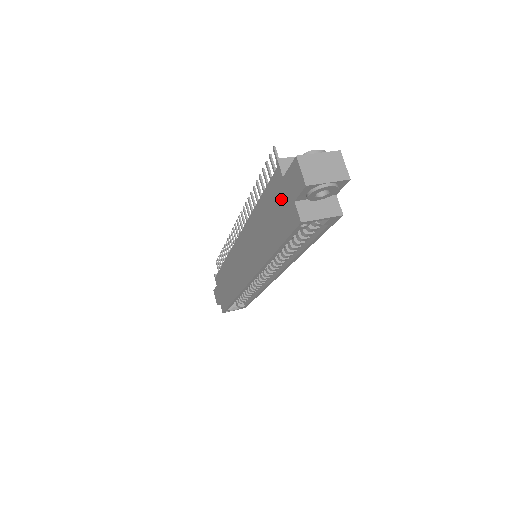
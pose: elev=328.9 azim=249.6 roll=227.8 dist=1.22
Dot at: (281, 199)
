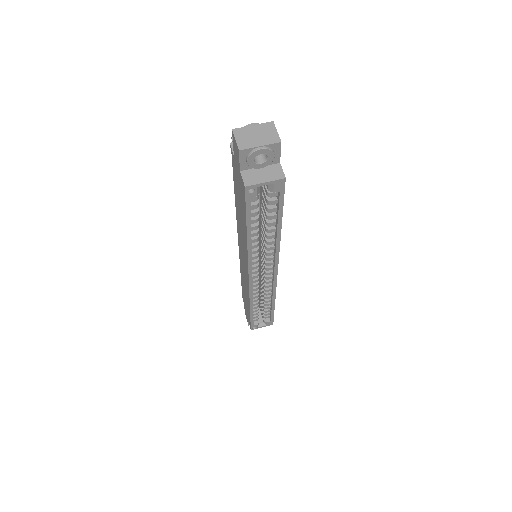
Dot at: (237, 177)
